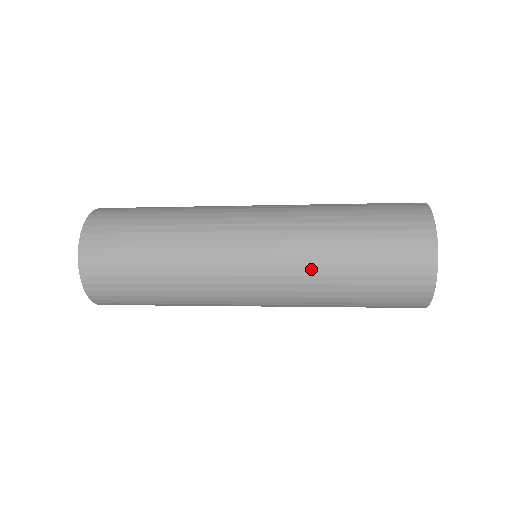
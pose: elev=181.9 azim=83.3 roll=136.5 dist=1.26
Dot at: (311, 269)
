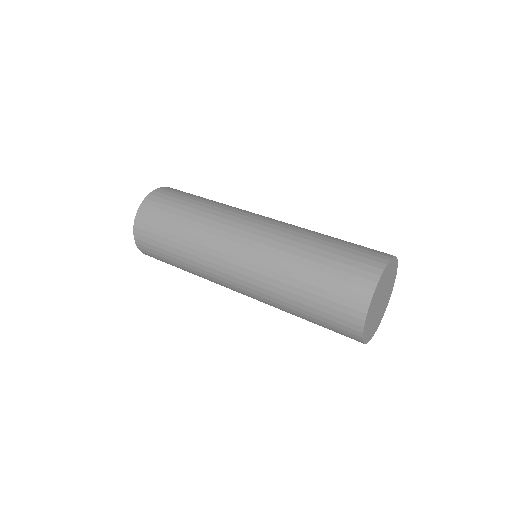
Dot at: (273, 287)
